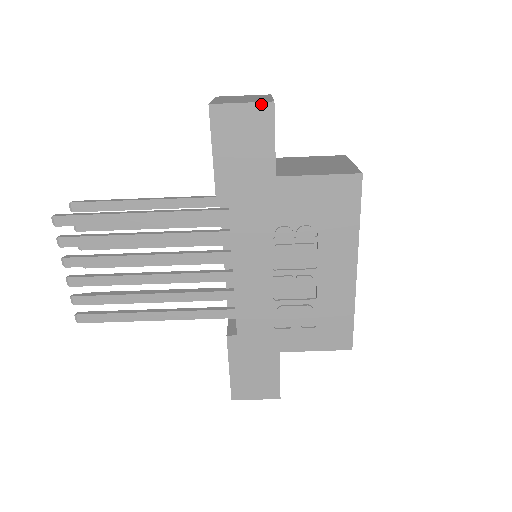
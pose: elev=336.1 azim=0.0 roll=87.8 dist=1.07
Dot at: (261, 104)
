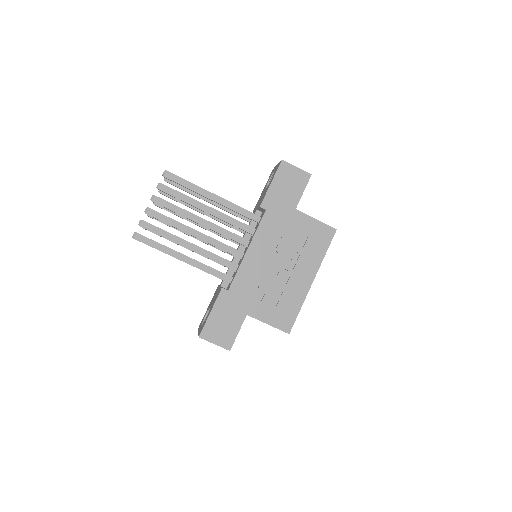
Dot at: (305, 172)
